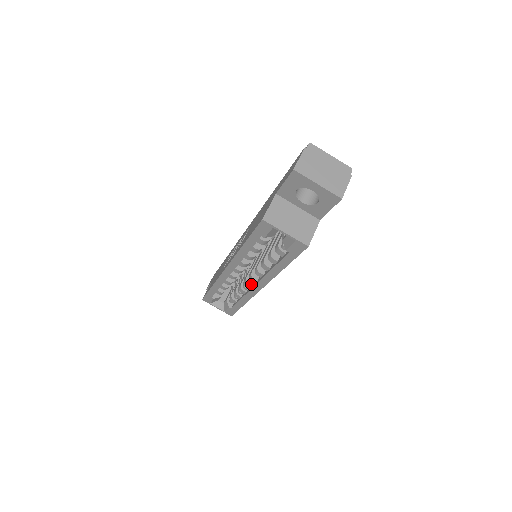
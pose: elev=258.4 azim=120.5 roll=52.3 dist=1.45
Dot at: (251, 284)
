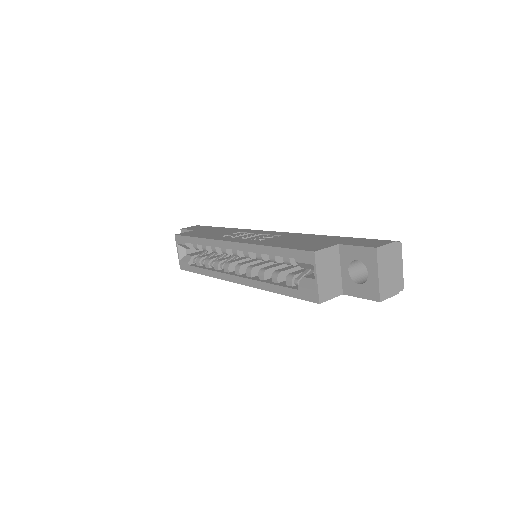
Dot at: (231, 270)
